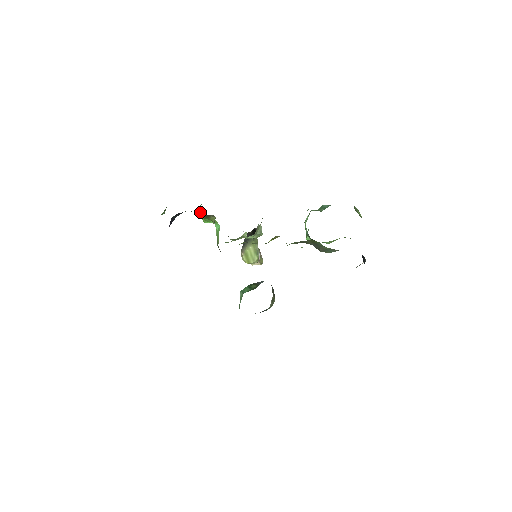
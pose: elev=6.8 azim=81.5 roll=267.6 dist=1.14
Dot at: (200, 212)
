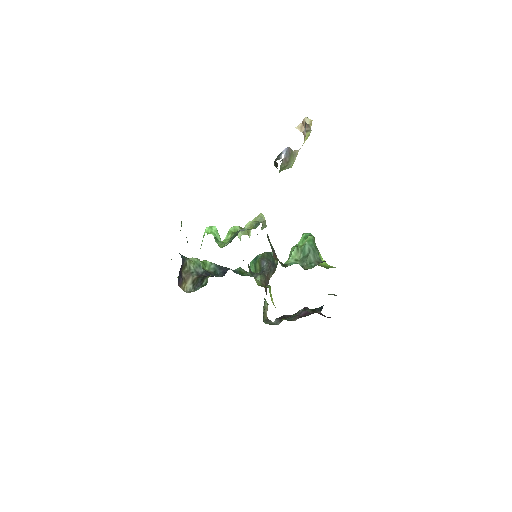
Dot at: occluded
